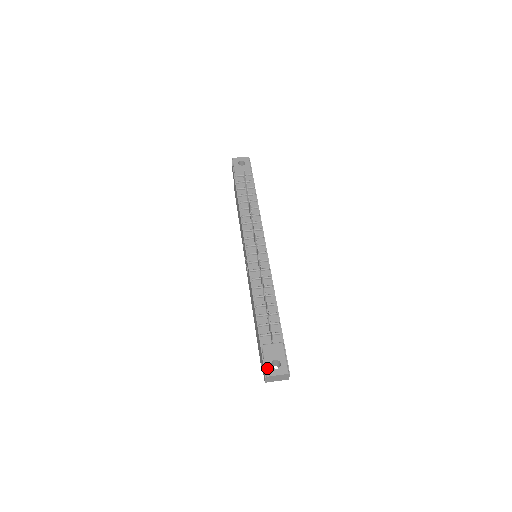
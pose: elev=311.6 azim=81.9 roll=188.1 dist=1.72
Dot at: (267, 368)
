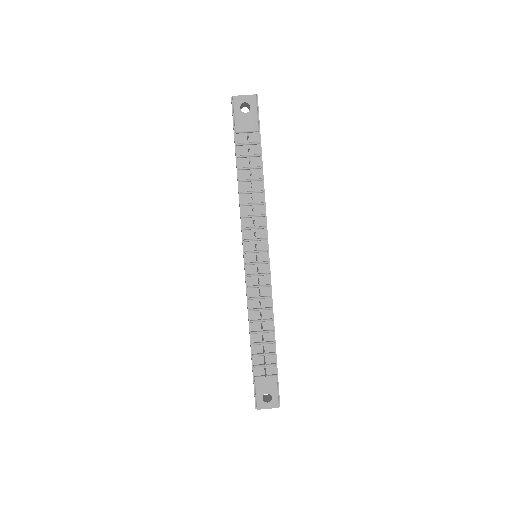
Dot at: (258, 402)
